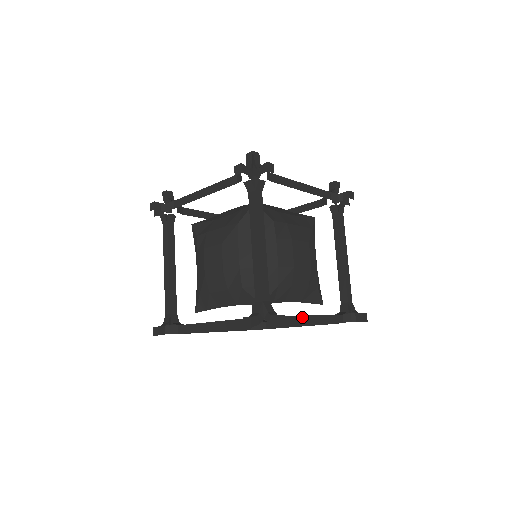
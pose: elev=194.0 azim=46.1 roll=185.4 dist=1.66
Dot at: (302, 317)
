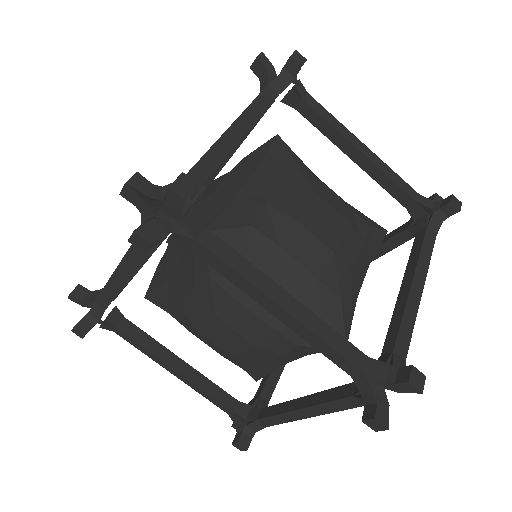
Dot at: (407, 307)
